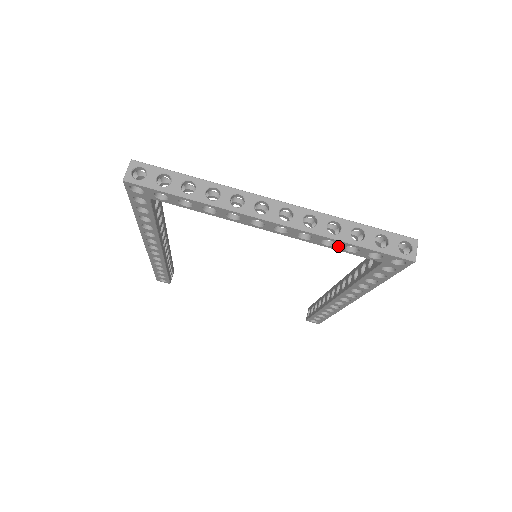
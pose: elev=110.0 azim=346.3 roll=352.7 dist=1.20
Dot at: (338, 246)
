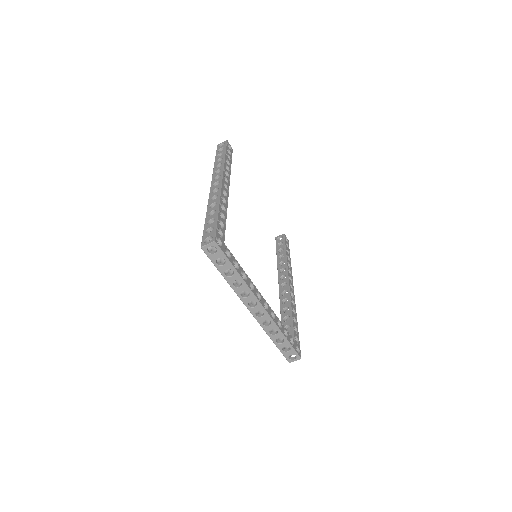
Dot at: occluded
